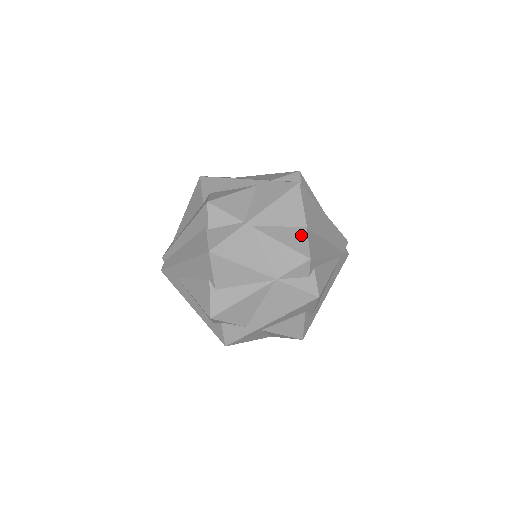
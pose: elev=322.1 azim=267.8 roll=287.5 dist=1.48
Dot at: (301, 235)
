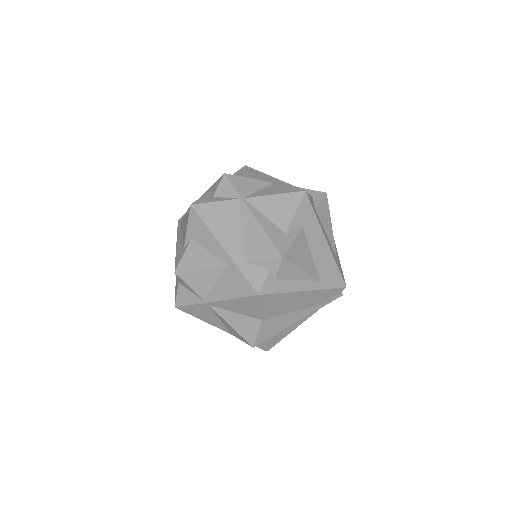
Dot at: (253, 326)
